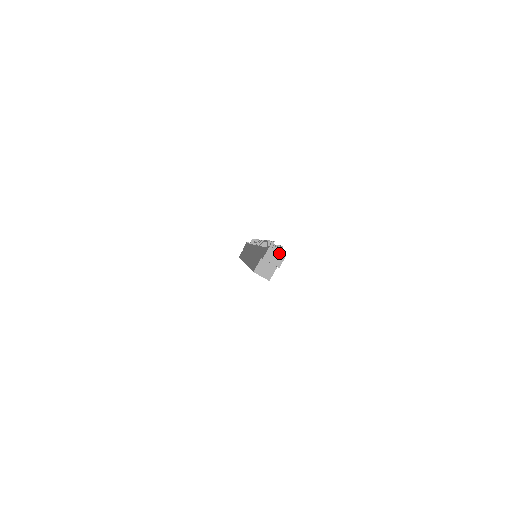
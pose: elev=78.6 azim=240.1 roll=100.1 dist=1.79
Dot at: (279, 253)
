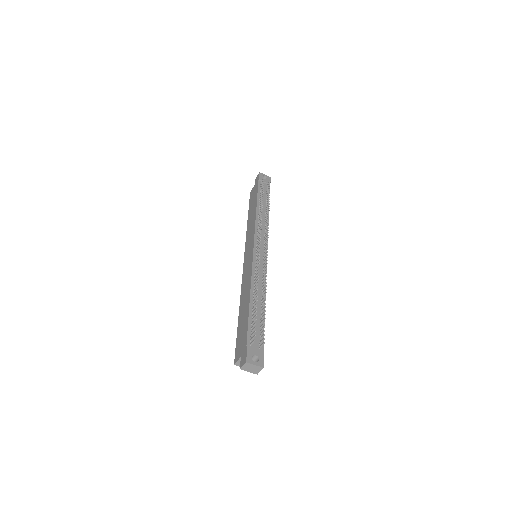
Dot at: (256, 366)
